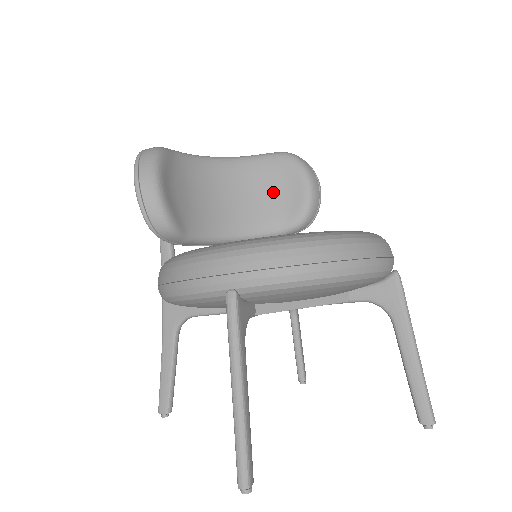
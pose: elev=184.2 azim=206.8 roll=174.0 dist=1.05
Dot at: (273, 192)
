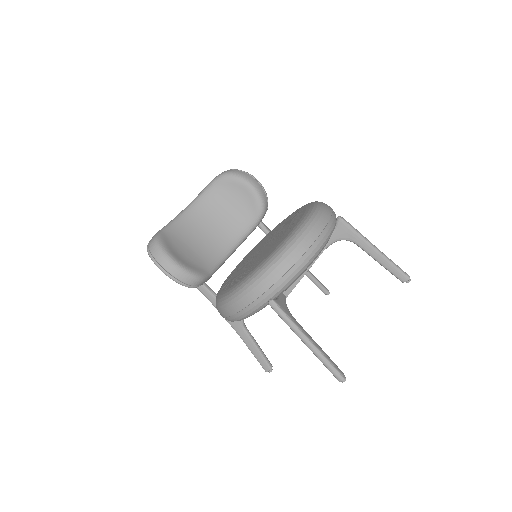
Dot at: (233, 205)
